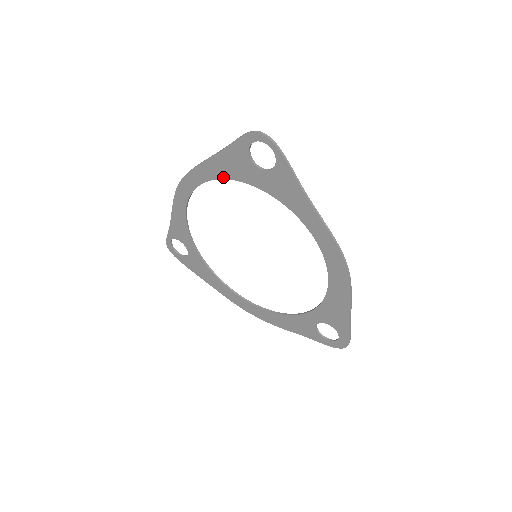
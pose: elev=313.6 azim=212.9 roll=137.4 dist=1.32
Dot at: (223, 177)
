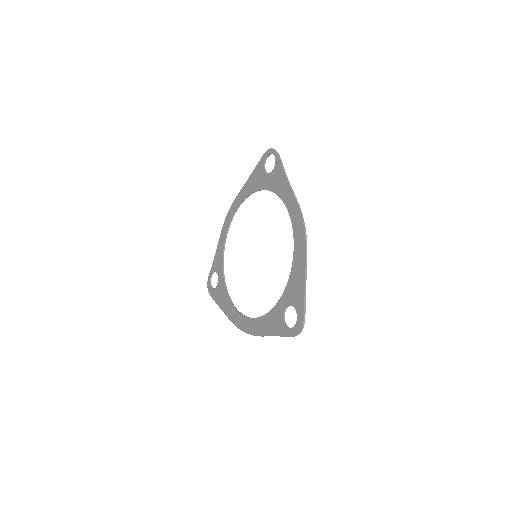
Dot at: (249, 193)
